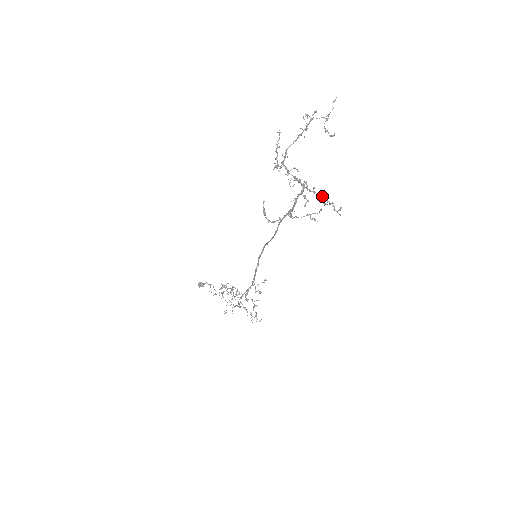
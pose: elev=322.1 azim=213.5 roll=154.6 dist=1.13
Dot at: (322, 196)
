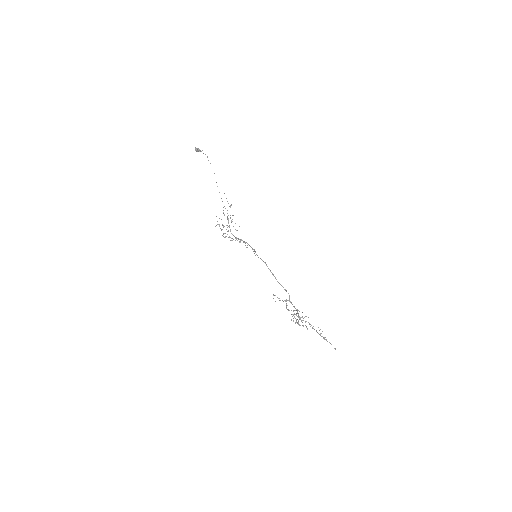
Dot at: (306, 326)
